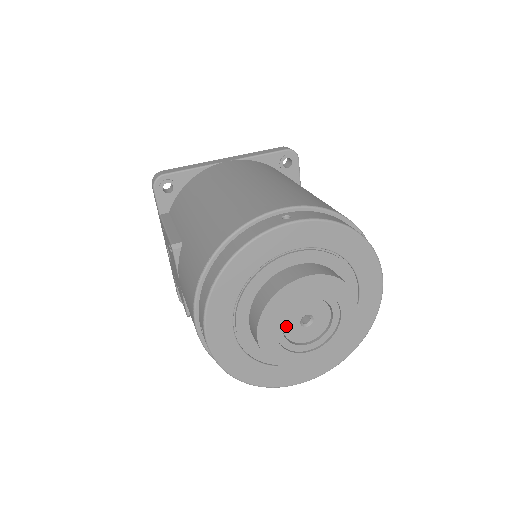
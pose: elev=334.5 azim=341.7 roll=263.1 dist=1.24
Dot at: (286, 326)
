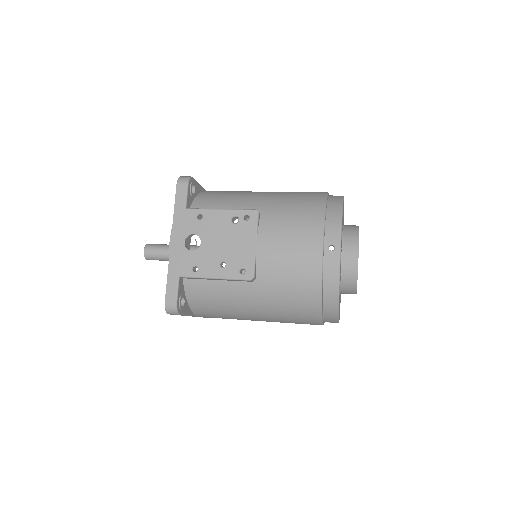
Dot at: occluded
